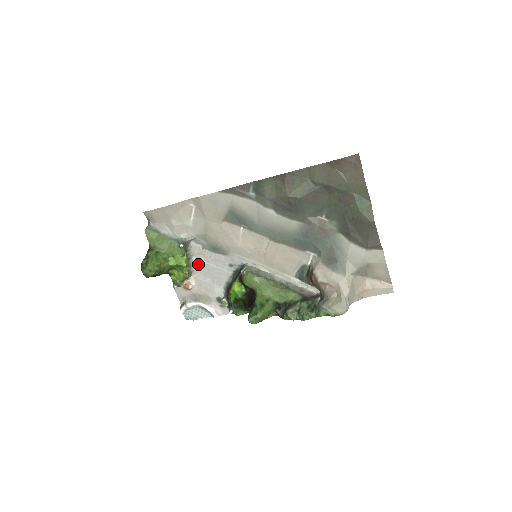
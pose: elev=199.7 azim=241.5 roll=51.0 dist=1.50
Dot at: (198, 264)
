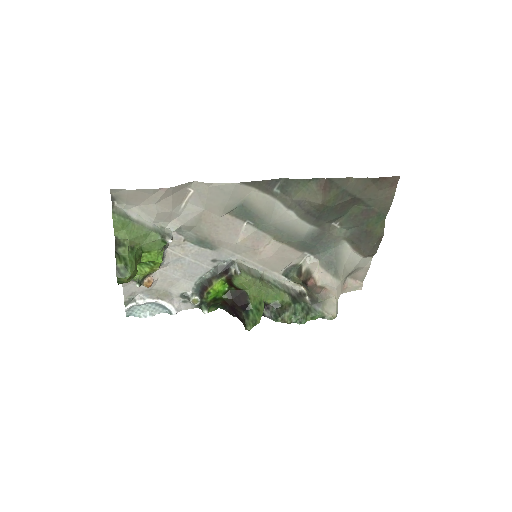
Dot at: (170, 257)
